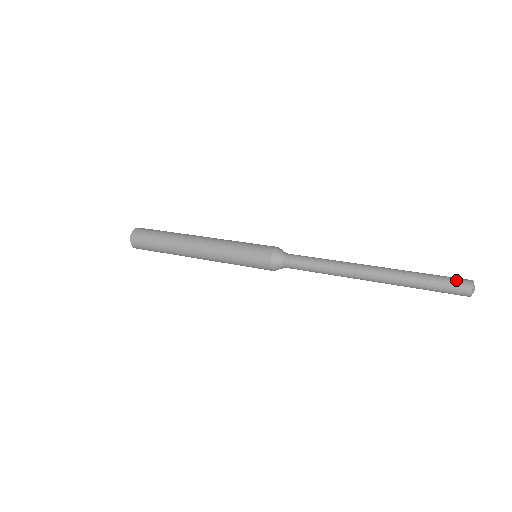
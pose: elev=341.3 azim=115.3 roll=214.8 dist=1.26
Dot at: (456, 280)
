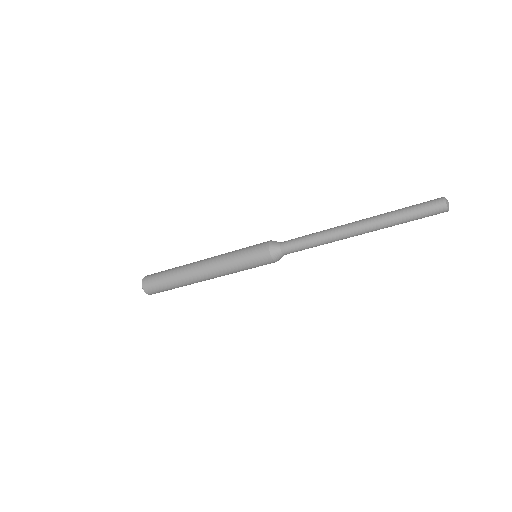
Dot at: (430, 202)
